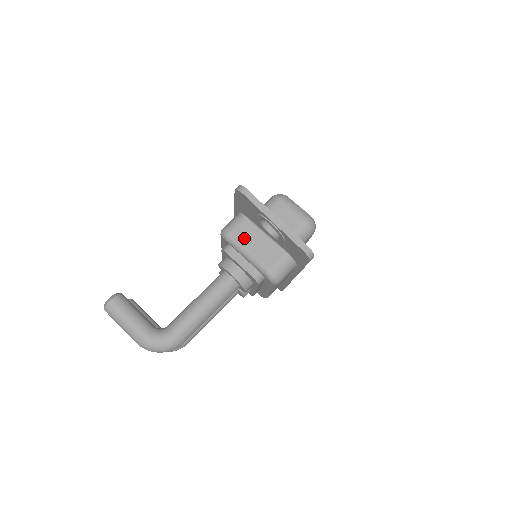
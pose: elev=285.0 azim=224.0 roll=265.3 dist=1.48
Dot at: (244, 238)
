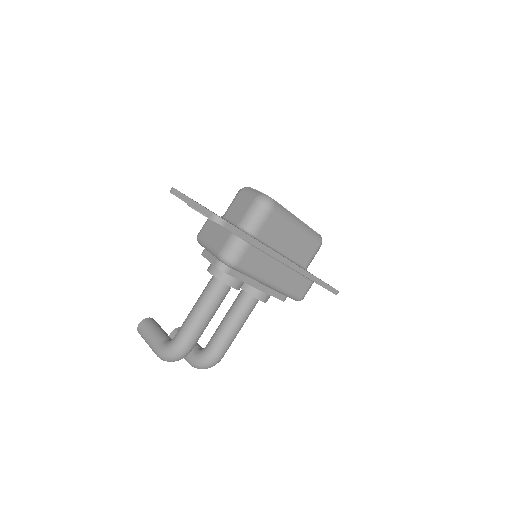
Dot at: (206, 235)
